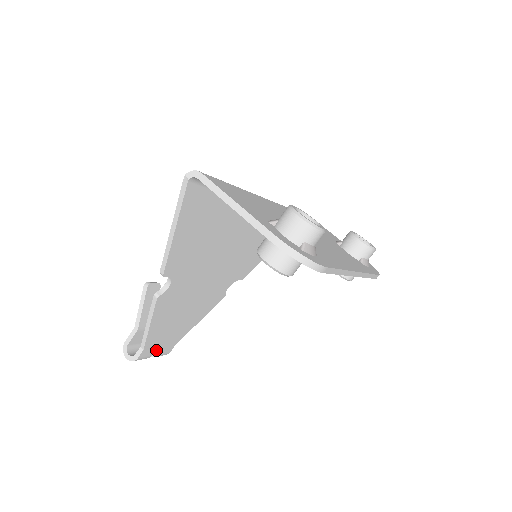
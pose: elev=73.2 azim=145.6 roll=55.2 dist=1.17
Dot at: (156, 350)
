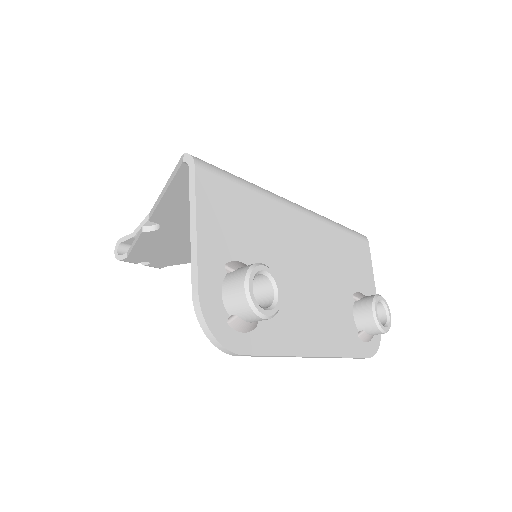
Dot at: occluded
